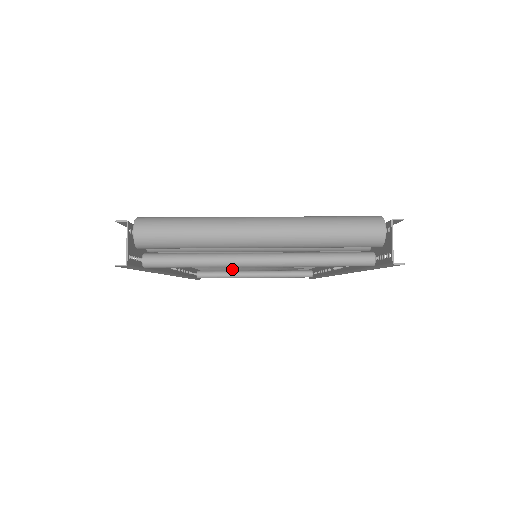
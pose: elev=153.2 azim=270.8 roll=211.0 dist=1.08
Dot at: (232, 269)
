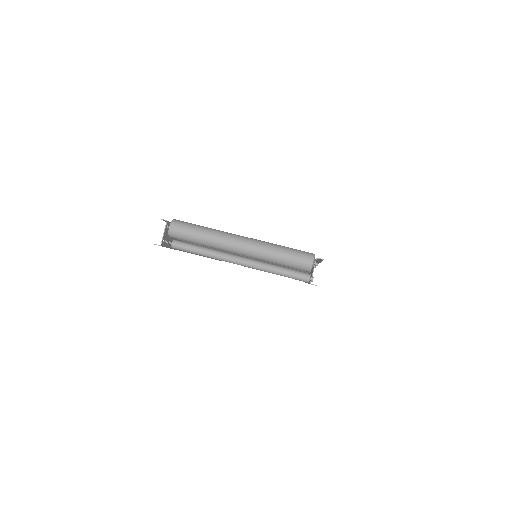
Dot at: occluded
